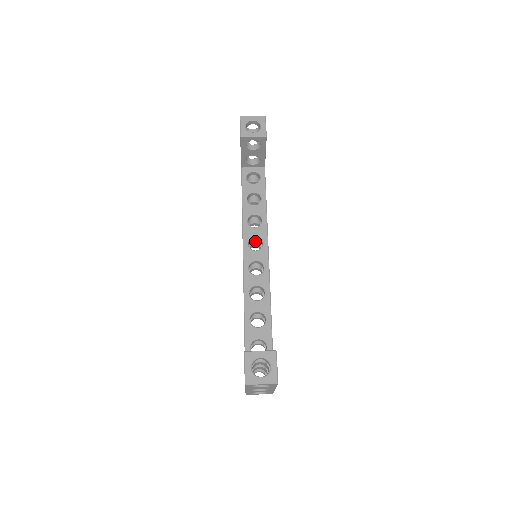
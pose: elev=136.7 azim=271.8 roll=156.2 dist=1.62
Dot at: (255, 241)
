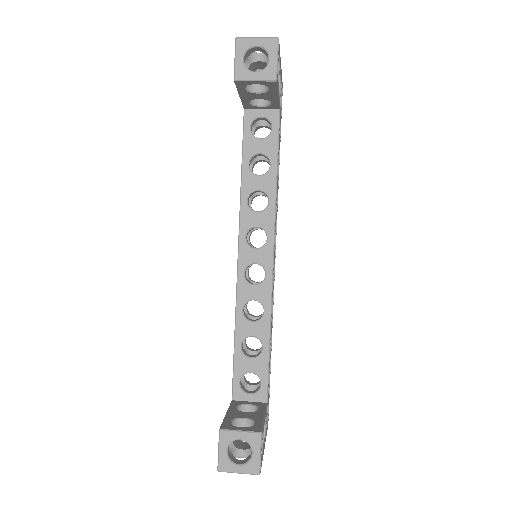
Dot at: occluded
